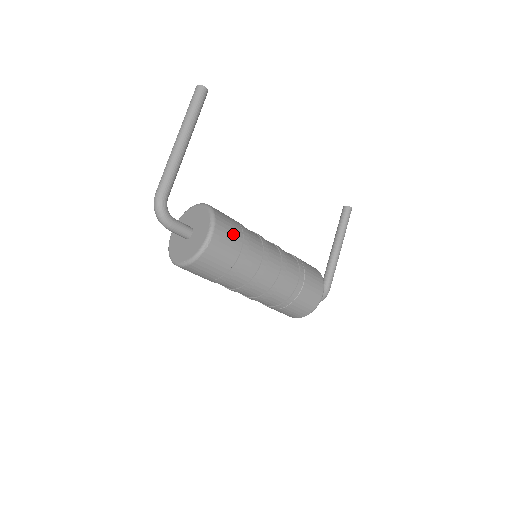
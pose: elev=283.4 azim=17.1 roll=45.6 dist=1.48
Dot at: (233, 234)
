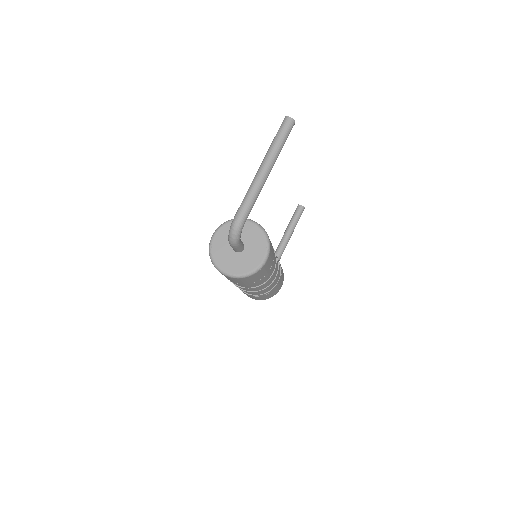
Dot at: (272, 255)
